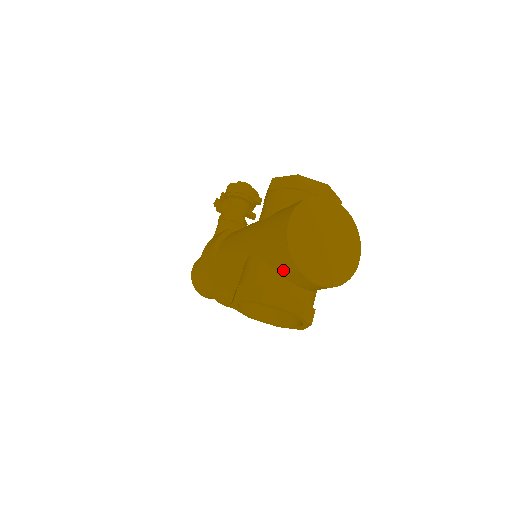
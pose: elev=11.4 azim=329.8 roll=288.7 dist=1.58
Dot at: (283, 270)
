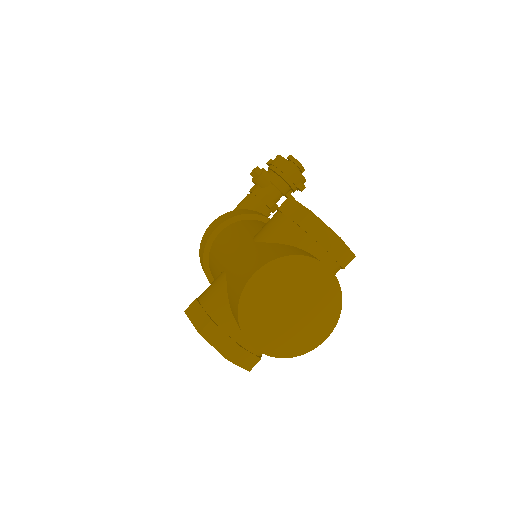
Dot at: (234, 315)
